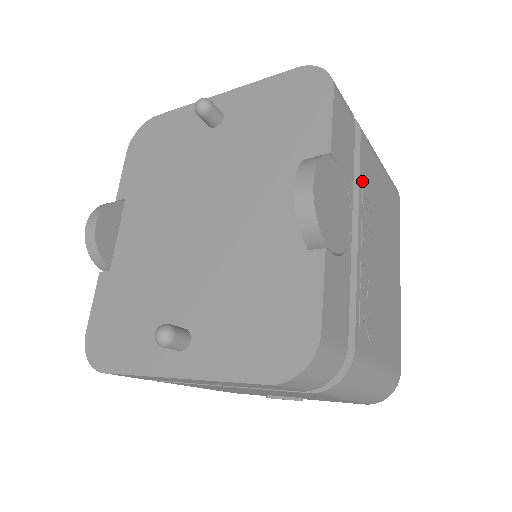
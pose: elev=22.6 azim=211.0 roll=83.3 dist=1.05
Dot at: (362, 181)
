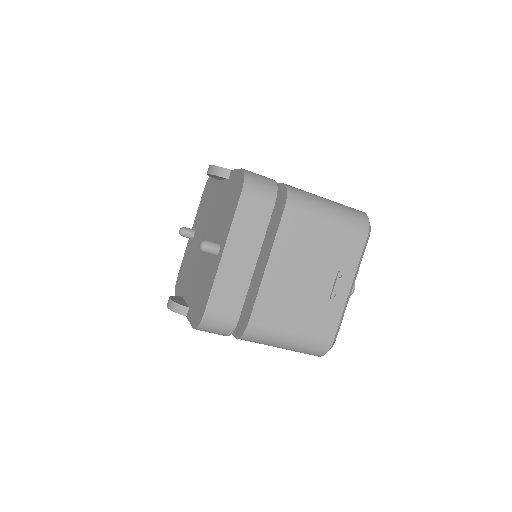
Dot at: occluded
